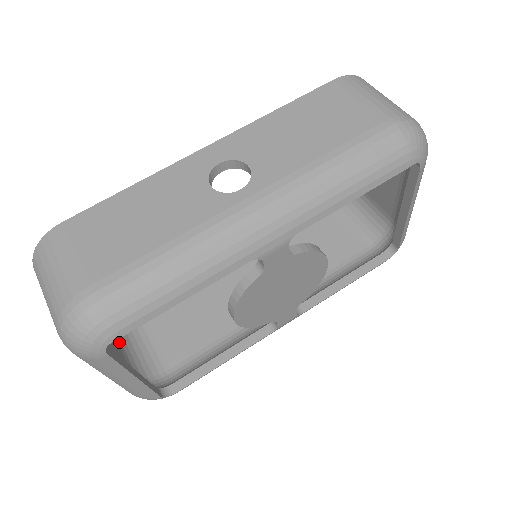
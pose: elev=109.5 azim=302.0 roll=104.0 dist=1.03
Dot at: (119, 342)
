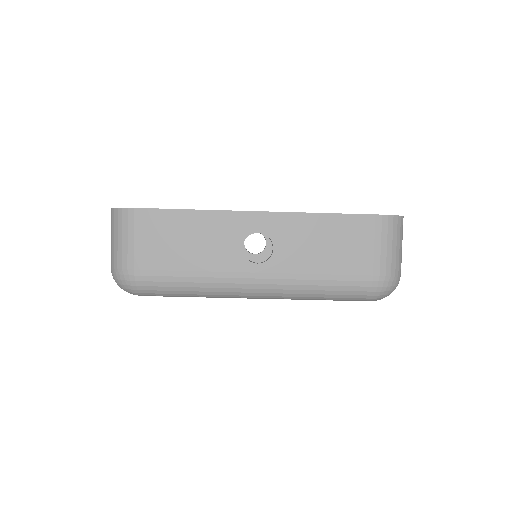
Dot at: occluded
